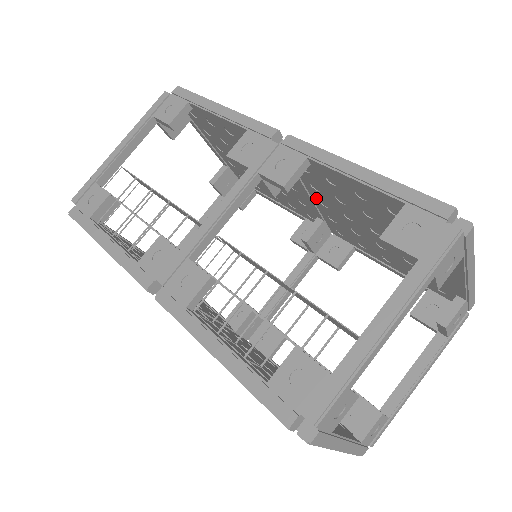
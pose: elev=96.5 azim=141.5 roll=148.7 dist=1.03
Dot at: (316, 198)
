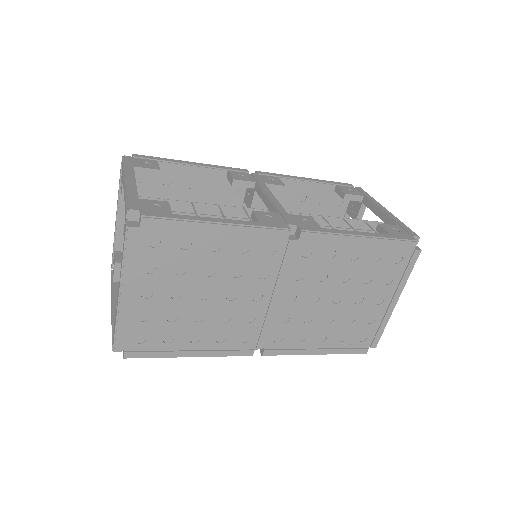
Dot at: occluded
